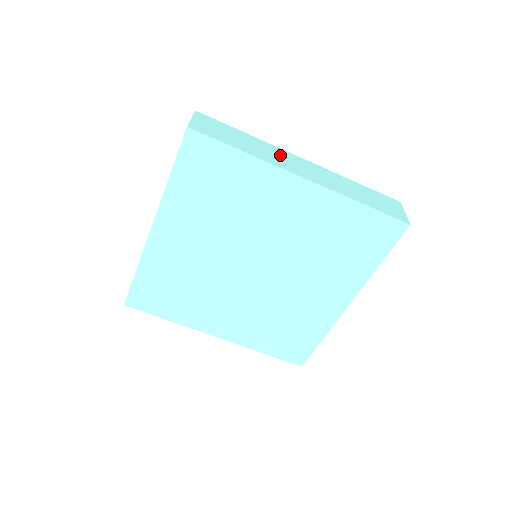
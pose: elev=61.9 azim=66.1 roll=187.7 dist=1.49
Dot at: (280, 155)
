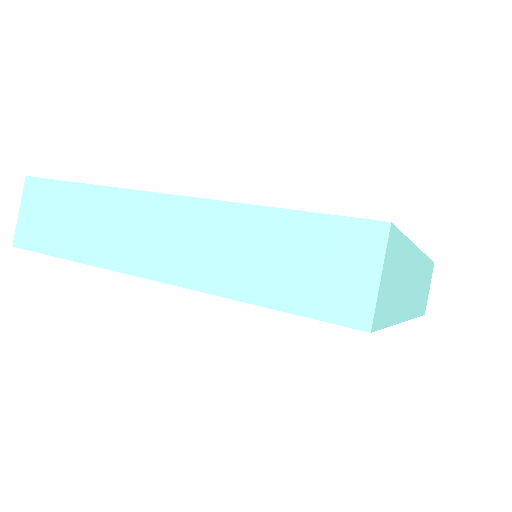
Dot at: (411, 275)
